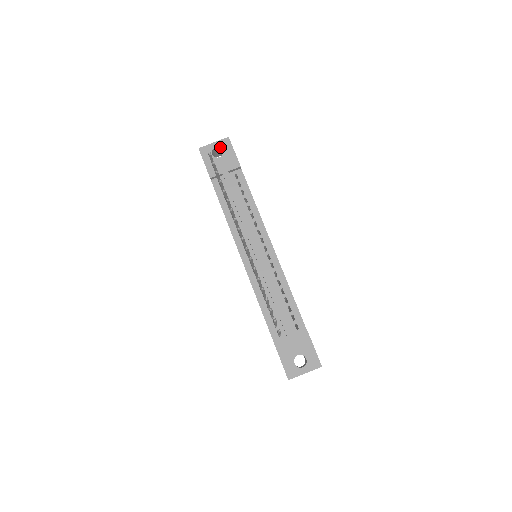
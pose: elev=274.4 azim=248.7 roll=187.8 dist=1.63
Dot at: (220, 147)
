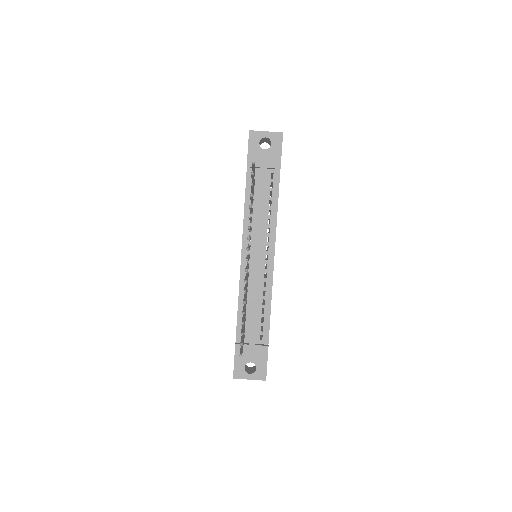
Dot at: (270, 139)
